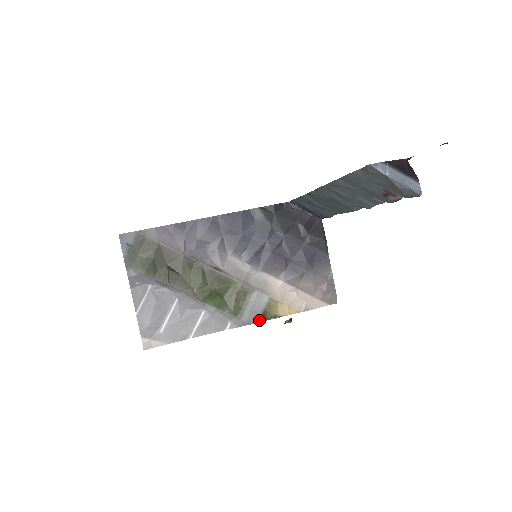
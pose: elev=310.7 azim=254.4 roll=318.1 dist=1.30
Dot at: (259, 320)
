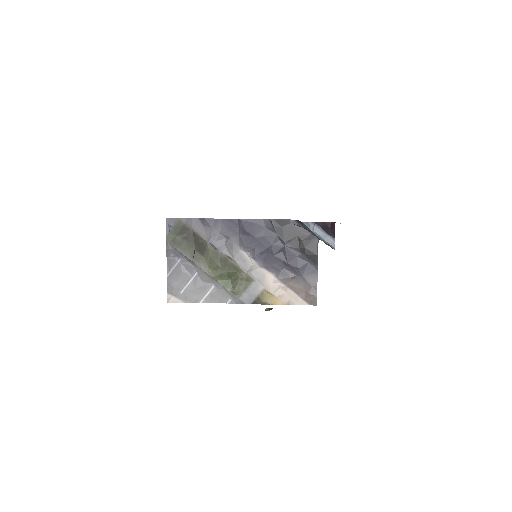
Dot at: (252, 303)
